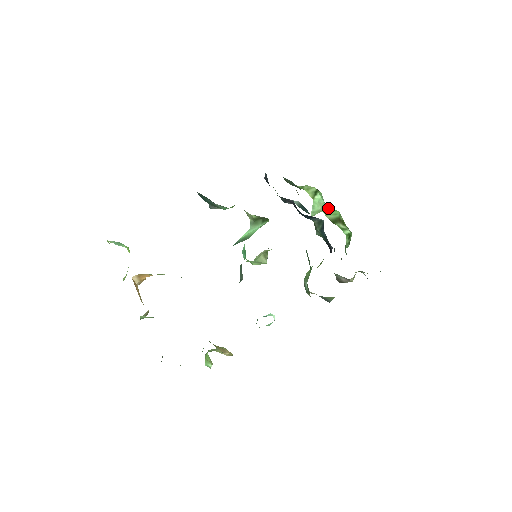
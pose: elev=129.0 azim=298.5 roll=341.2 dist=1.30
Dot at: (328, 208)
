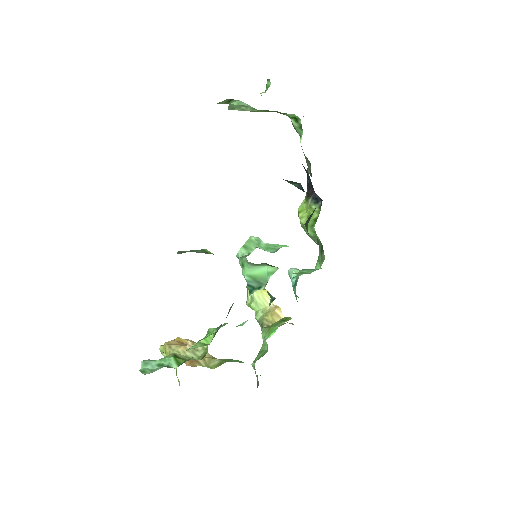
Dot at: (258, 110)
